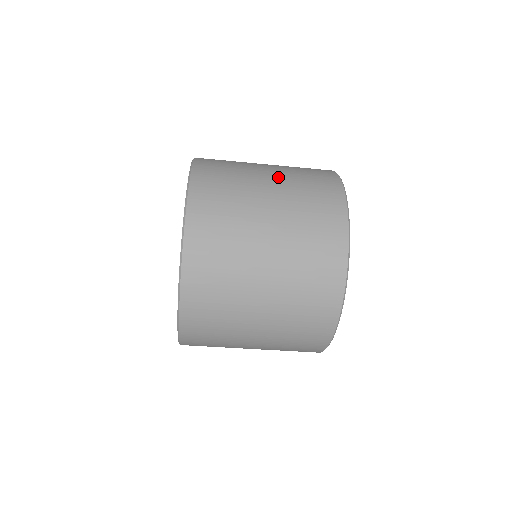
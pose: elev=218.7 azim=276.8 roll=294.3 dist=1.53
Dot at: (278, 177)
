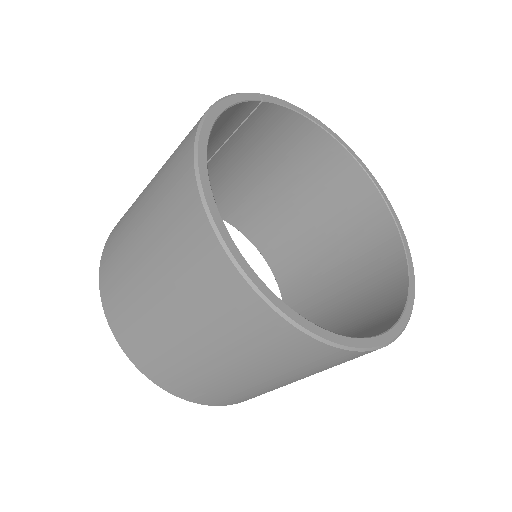
Dot at: (176, 311)
